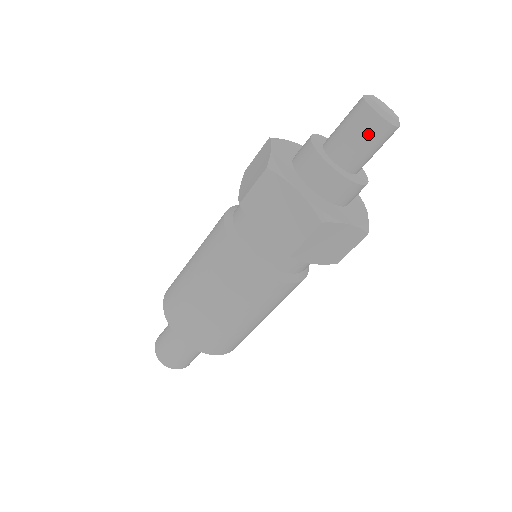
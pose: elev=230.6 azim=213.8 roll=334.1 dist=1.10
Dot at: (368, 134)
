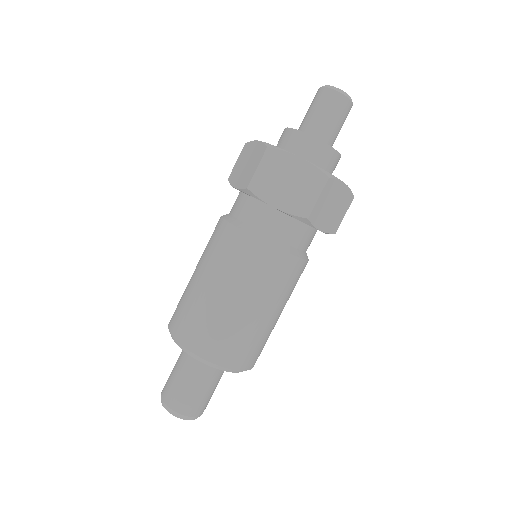
Dot at: (336, 110)
